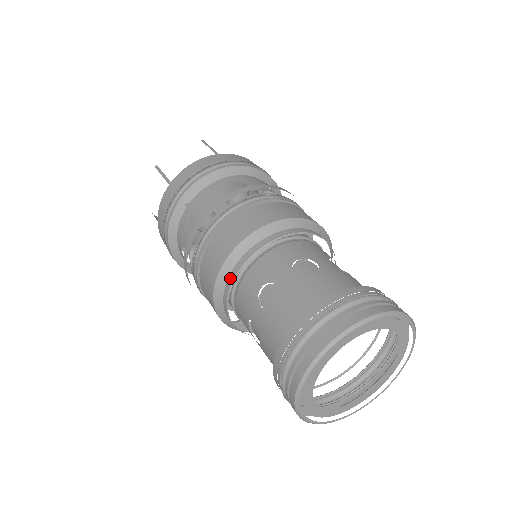
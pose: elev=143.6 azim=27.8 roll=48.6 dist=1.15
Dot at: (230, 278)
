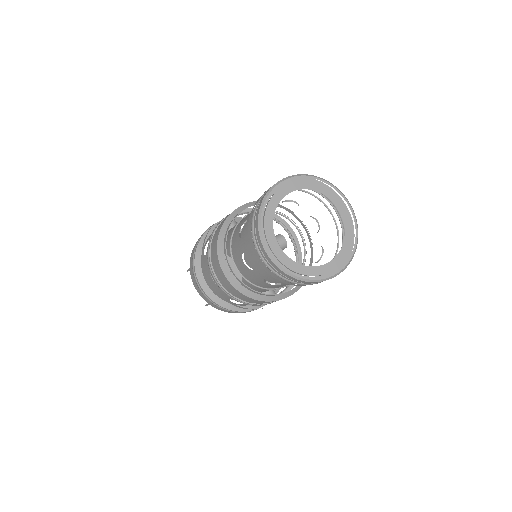
Dot at: (238, 213)
